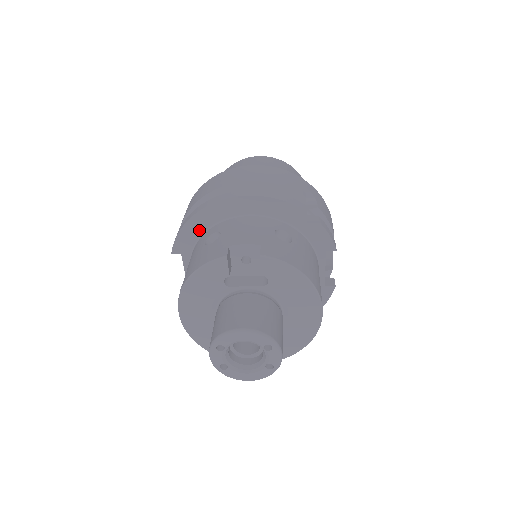
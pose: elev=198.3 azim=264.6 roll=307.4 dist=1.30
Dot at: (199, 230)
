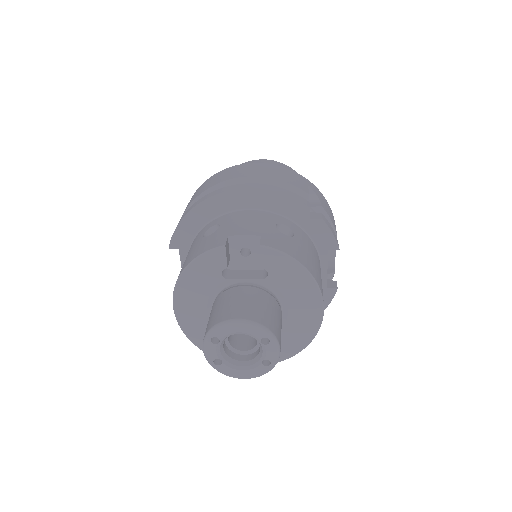
Dot at: (198, 224)
